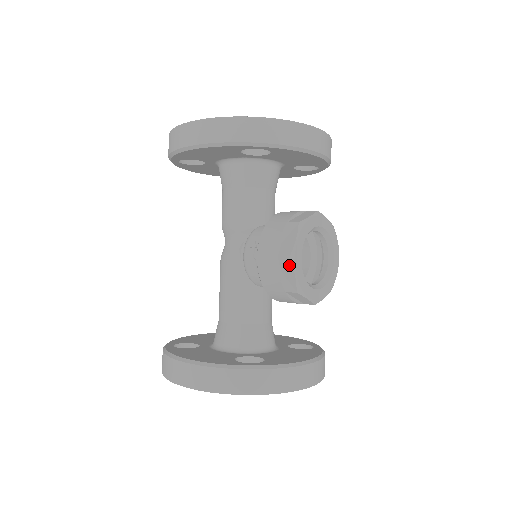
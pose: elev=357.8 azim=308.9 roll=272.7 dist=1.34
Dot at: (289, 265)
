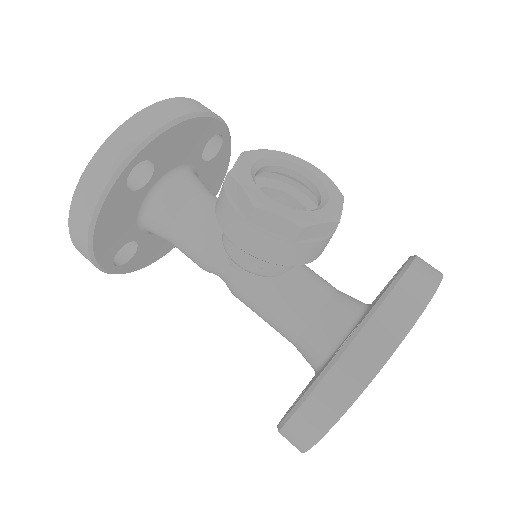
Dot at: (263, 214)
